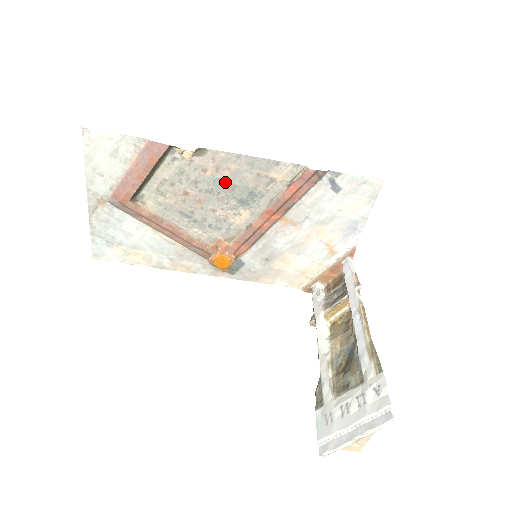
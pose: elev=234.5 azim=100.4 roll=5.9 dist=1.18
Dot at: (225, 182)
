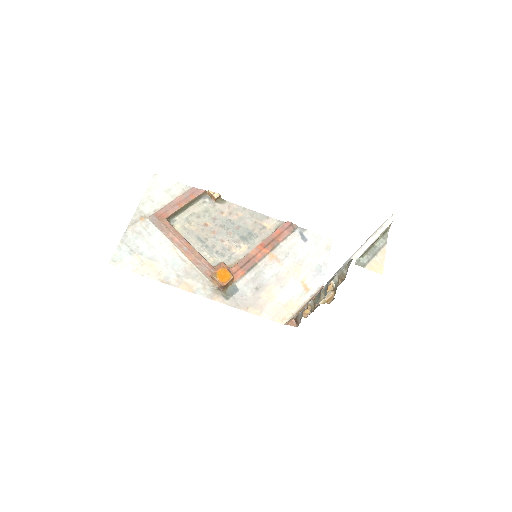
Dot at: (234, 223)
